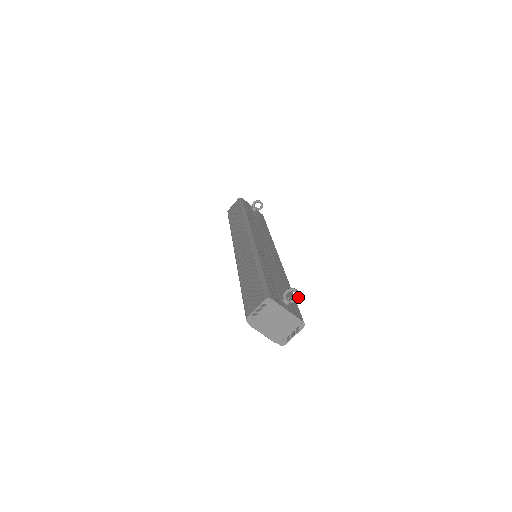
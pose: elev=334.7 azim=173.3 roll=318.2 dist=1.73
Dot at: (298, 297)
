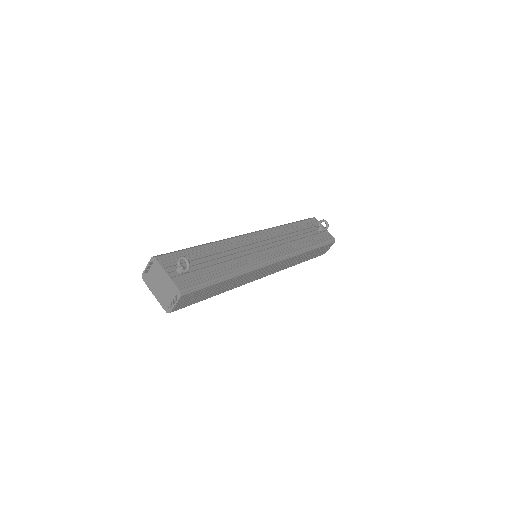
Dot at: (187, 267)
